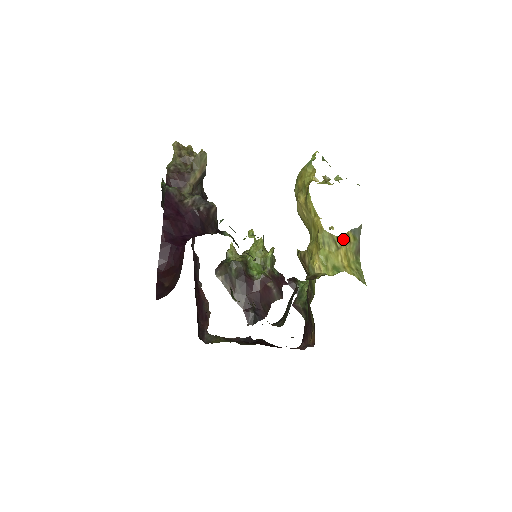
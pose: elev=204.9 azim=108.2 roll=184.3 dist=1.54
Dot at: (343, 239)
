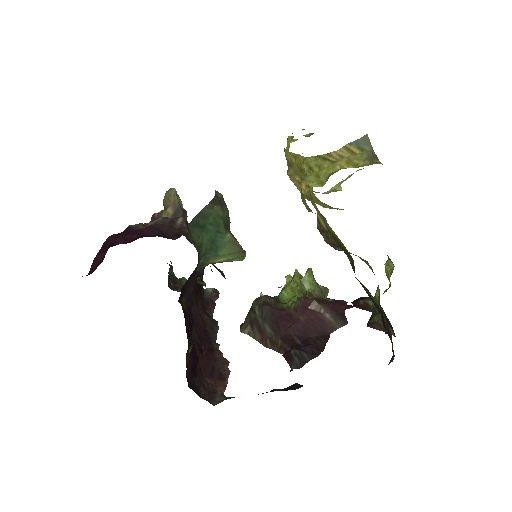
Dot at: (338, 153)
